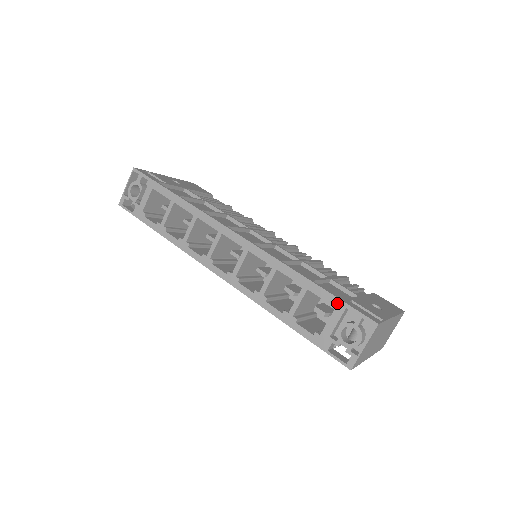
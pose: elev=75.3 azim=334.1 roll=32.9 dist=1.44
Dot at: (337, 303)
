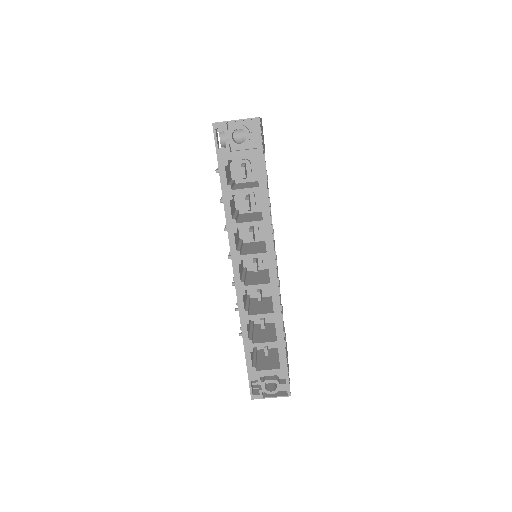
Dot at: (284, 368)
